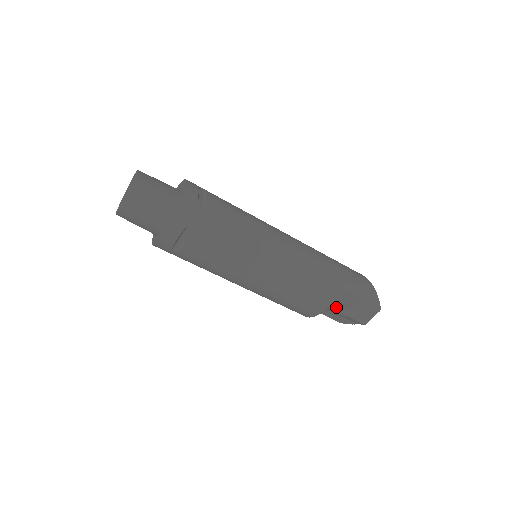
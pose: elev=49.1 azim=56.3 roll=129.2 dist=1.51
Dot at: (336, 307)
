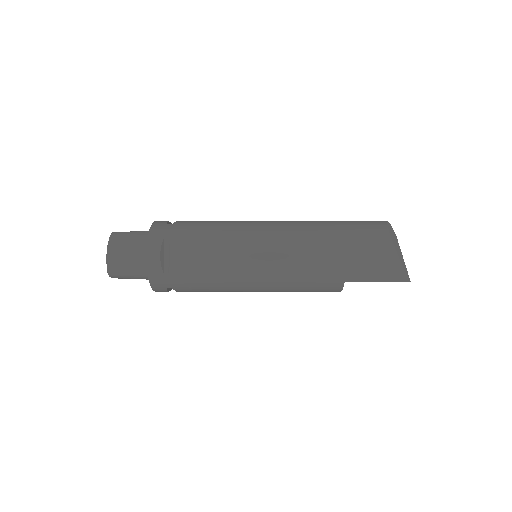
Dot at: occluded
